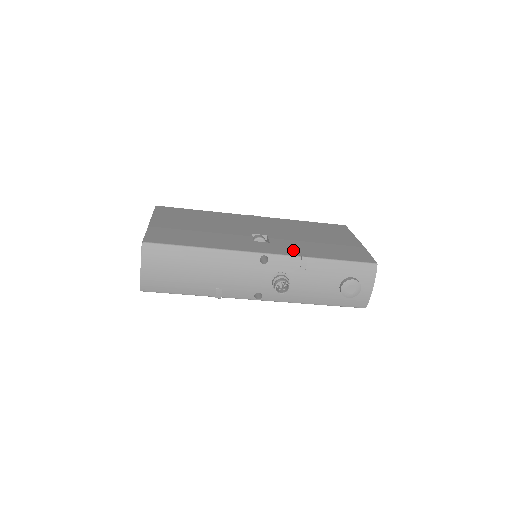
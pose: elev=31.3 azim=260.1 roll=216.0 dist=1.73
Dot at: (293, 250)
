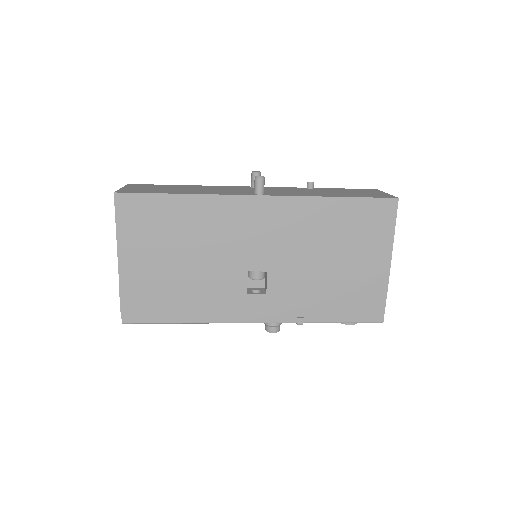
Dot at: (291, 310)
